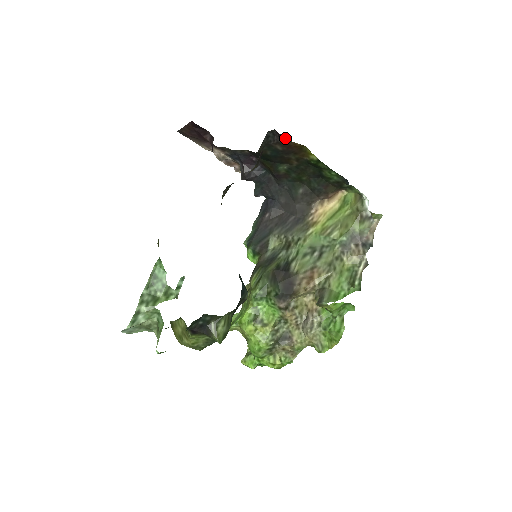
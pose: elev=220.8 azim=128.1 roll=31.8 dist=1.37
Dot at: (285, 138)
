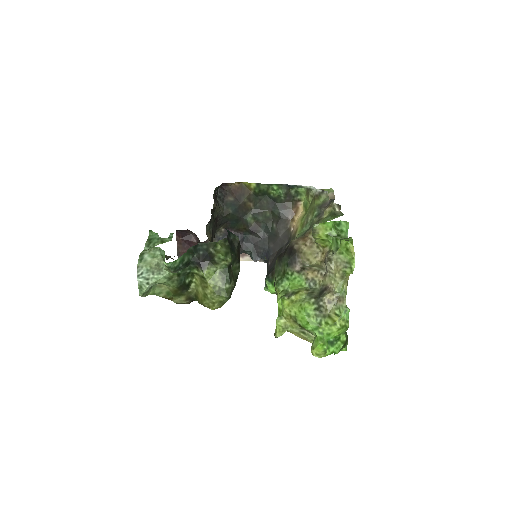
Dot at: (227, 186)
